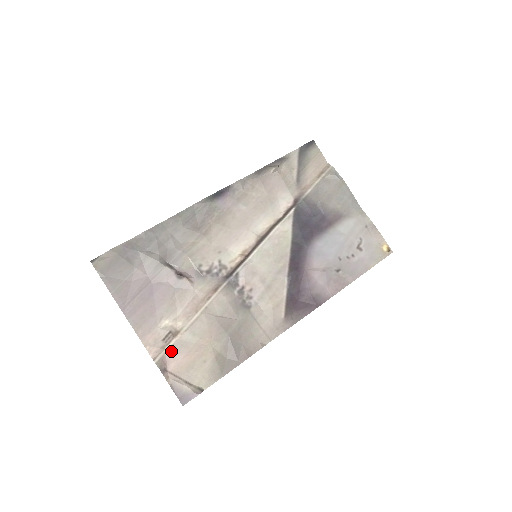
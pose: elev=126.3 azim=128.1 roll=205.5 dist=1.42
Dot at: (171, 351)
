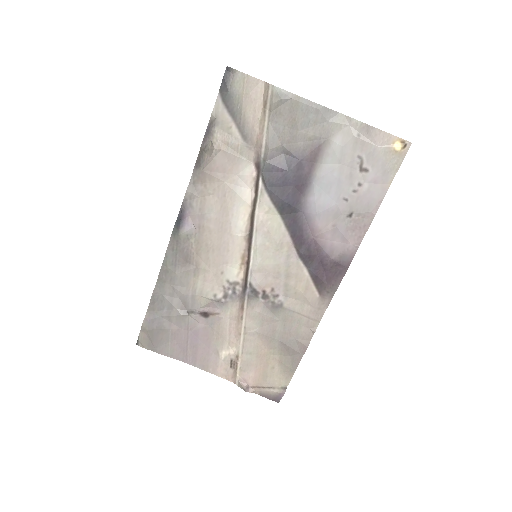
Dot at: (242, 373)
